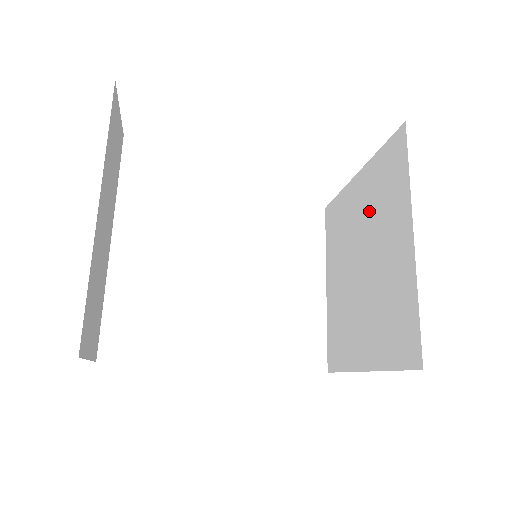
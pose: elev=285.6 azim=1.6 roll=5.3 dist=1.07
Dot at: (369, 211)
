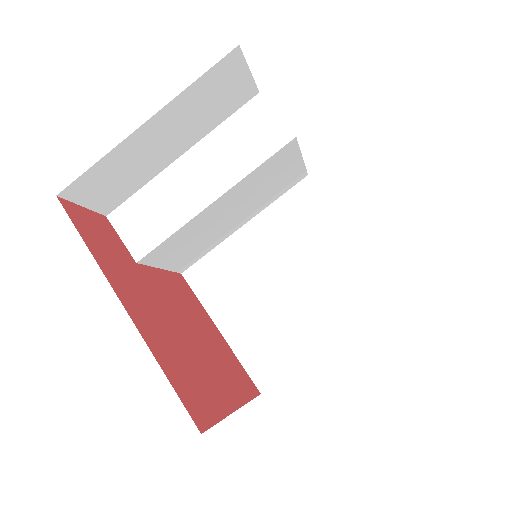
Dot at: occluded
